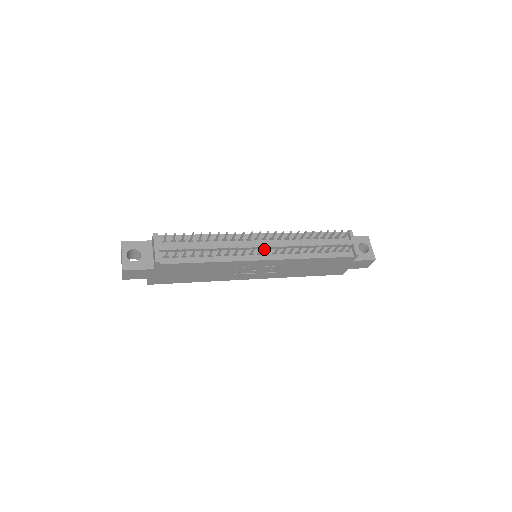
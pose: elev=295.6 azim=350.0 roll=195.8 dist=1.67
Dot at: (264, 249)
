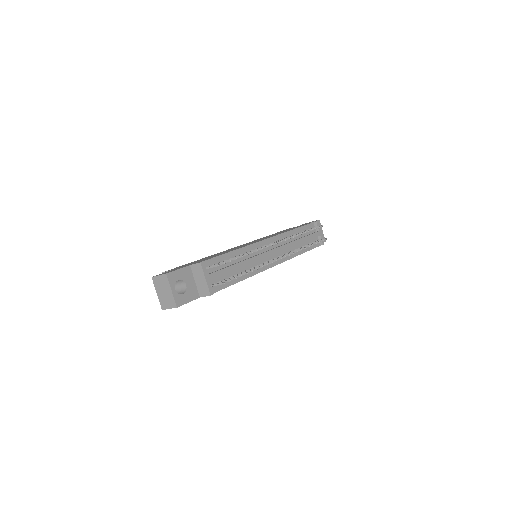
Dot at: (272, 255)
